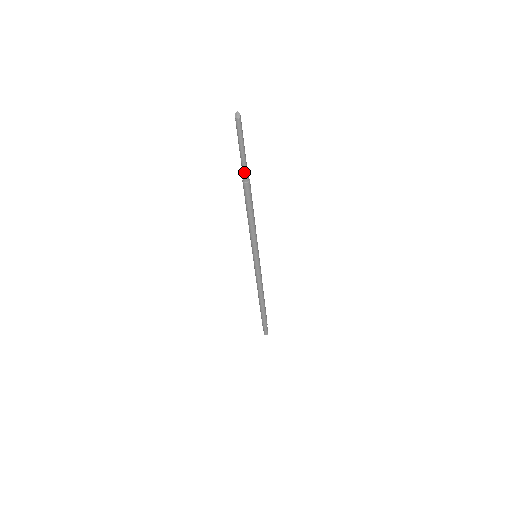
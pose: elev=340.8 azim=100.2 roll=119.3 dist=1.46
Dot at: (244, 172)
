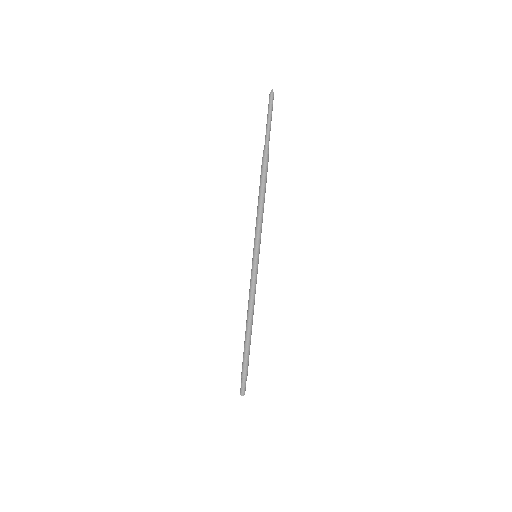
Dot at: (265, 147)
